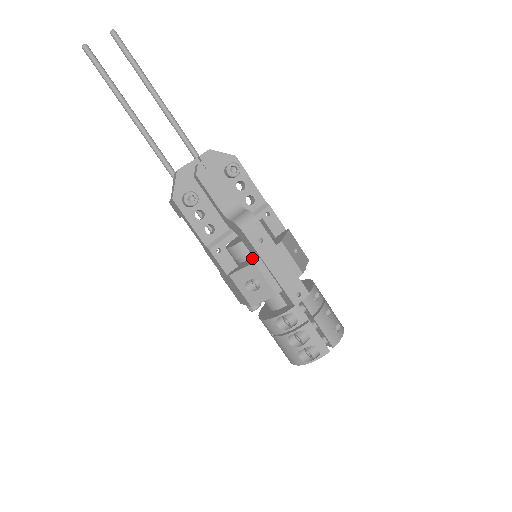
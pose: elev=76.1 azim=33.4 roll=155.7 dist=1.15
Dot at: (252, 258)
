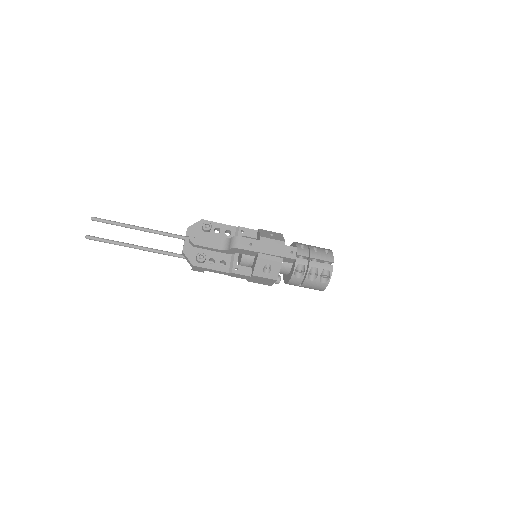
Dot at: (255, 257)
